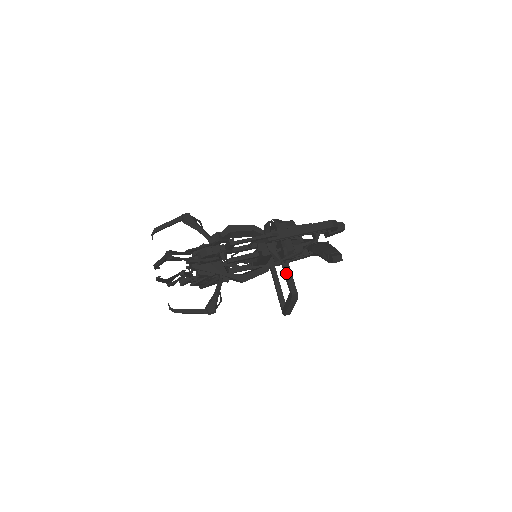
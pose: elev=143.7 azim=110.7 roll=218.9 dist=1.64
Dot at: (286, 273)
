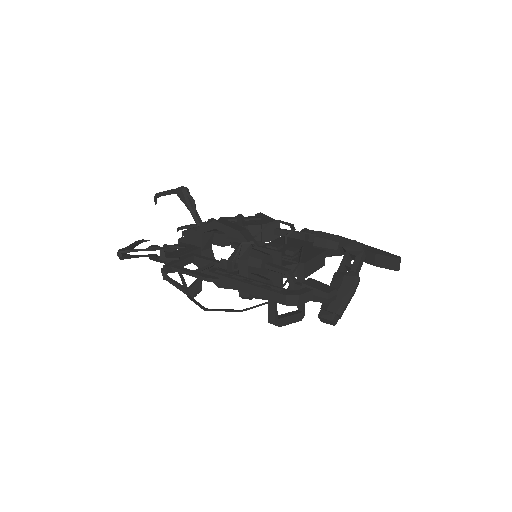
Dot at: occluded
